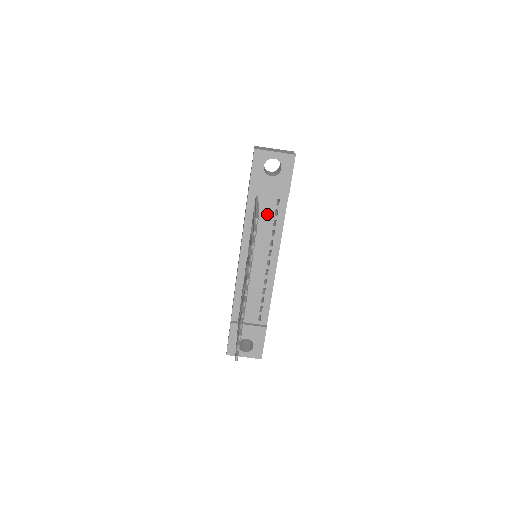
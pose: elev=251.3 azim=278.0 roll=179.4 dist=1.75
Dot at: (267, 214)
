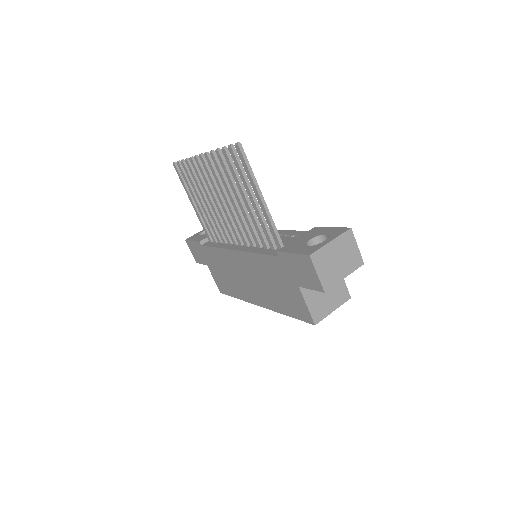
Dot at: occluded
